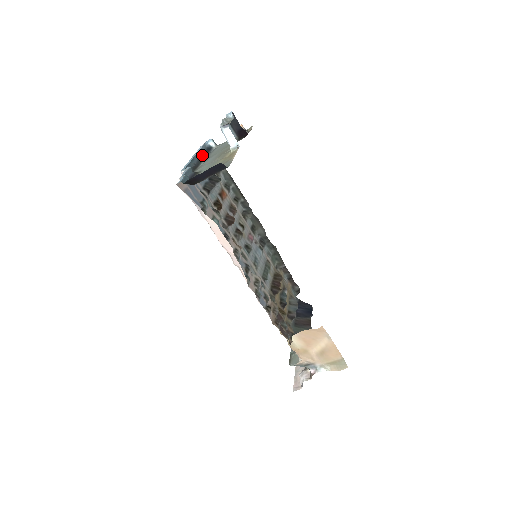
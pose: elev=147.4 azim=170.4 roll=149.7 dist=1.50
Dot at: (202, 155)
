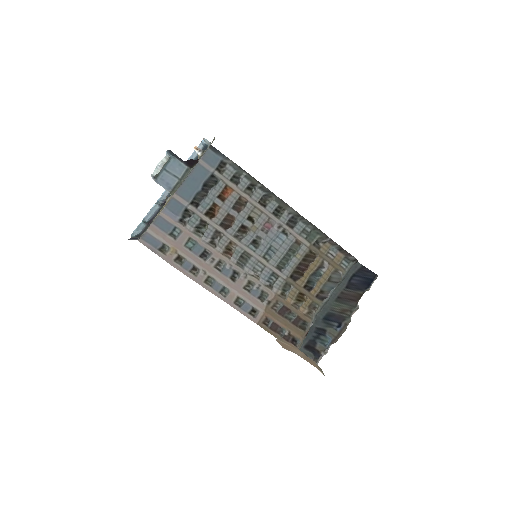
Dot at: occluded
